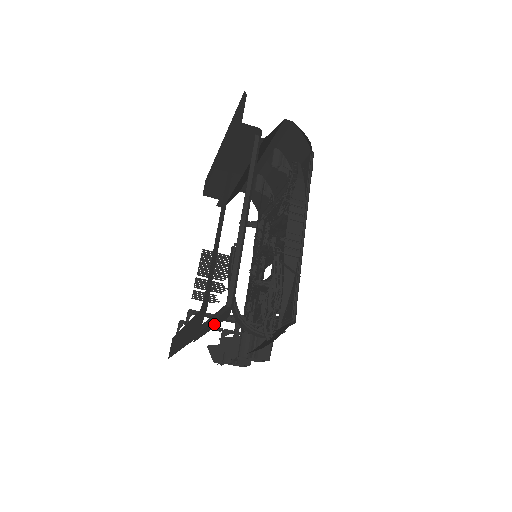
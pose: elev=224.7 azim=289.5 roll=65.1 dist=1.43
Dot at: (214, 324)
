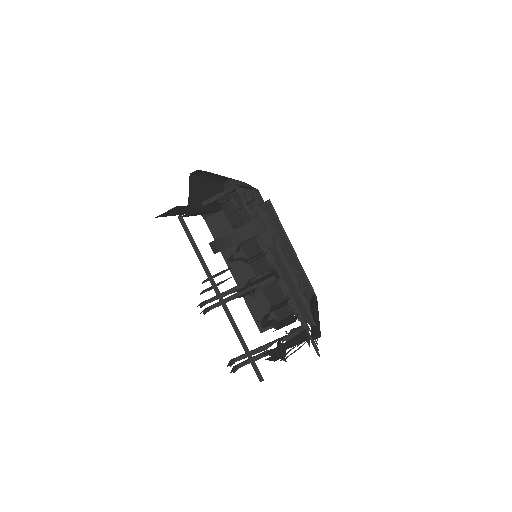
Dot at: (209, 274)
